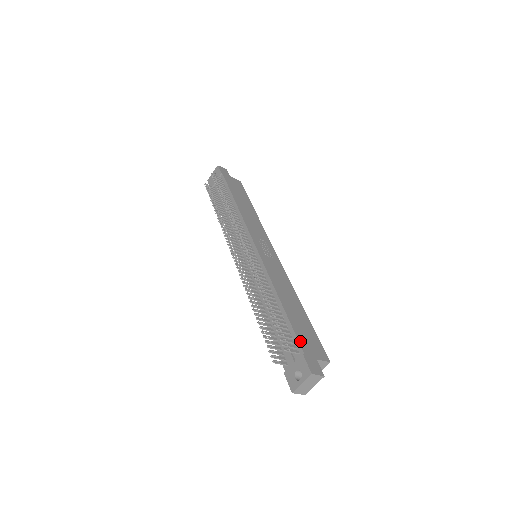
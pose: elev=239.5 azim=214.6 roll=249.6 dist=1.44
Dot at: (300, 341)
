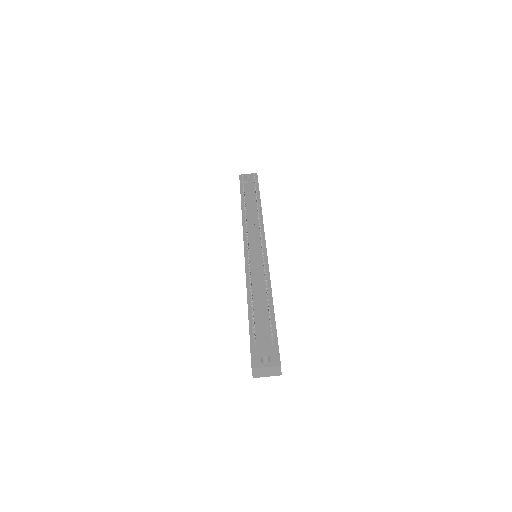
Dot at: occluded
